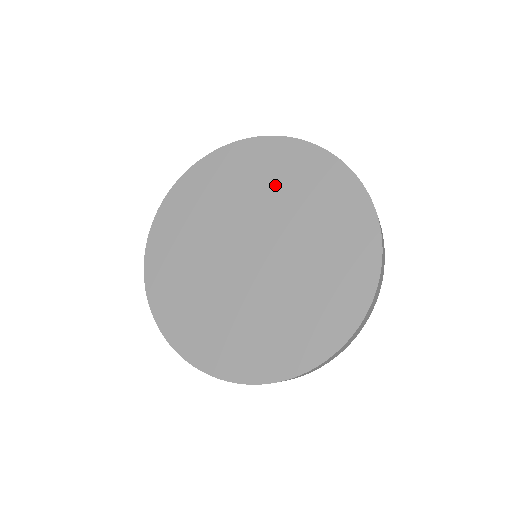
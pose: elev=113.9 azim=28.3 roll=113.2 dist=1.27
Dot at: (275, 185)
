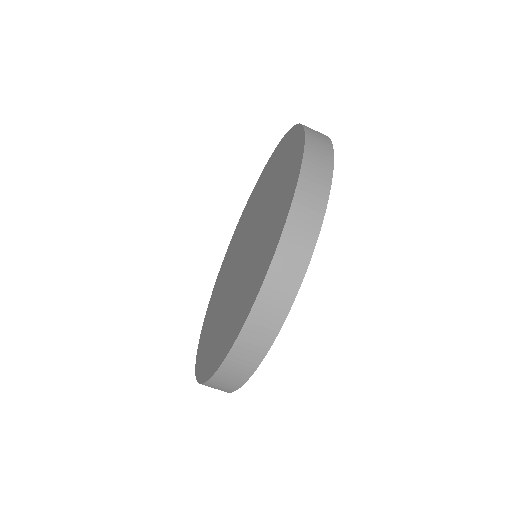
Dot at: (274, 200)
